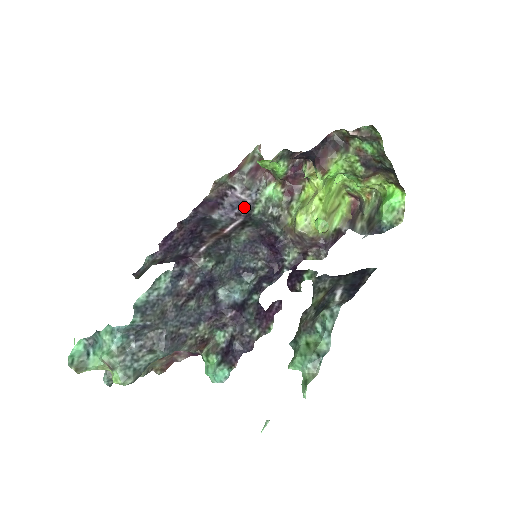
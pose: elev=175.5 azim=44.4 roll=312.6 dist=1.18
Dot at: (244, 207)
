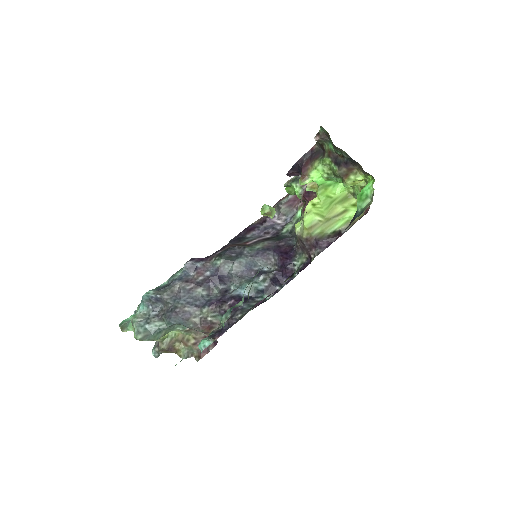
Dot at: (274, 228)
